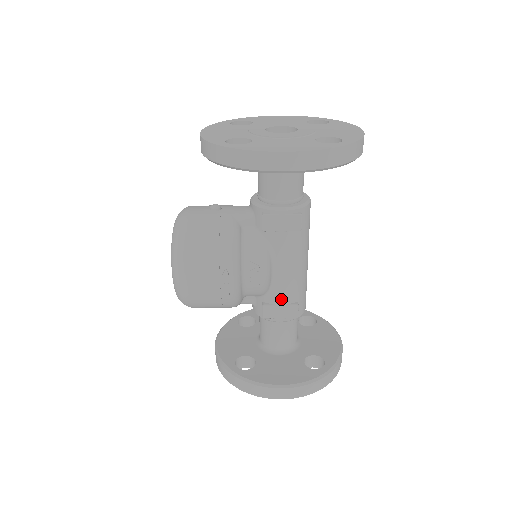
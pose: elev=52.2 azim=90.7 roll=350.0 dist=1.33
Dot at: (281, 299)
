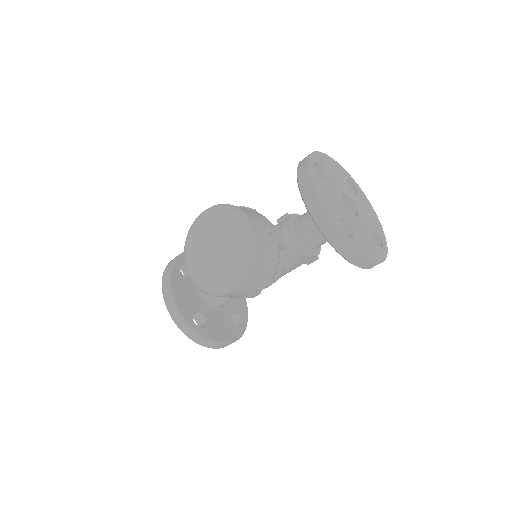
Dot at: occluded
